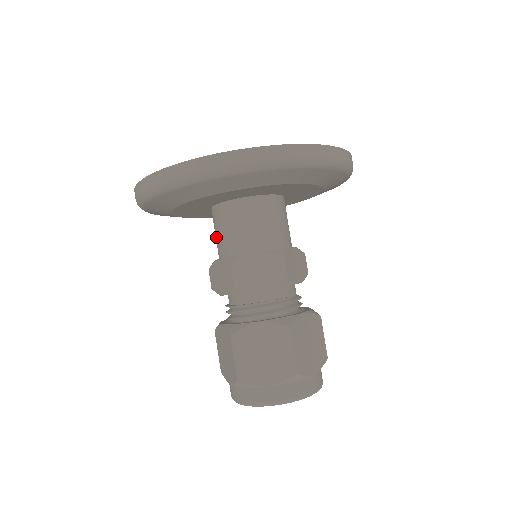
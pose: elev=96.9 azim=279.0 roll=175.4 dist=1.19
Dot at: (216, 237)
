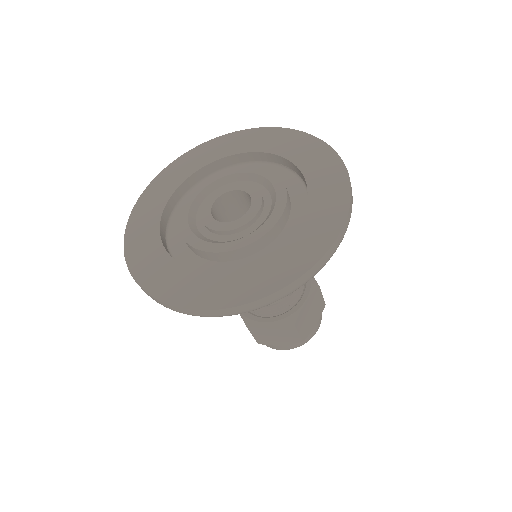
Dot at: occluded
